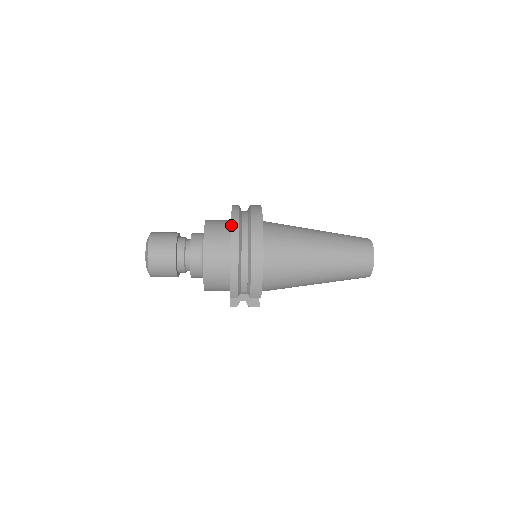
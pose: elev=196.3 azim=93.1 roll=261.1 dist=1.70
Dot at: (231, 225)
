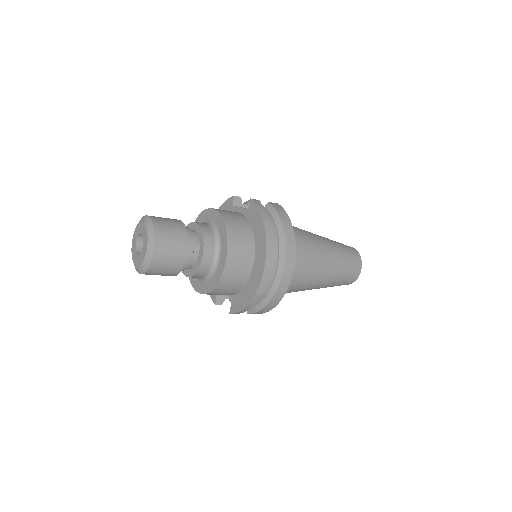
Dot at: (266, 257)
